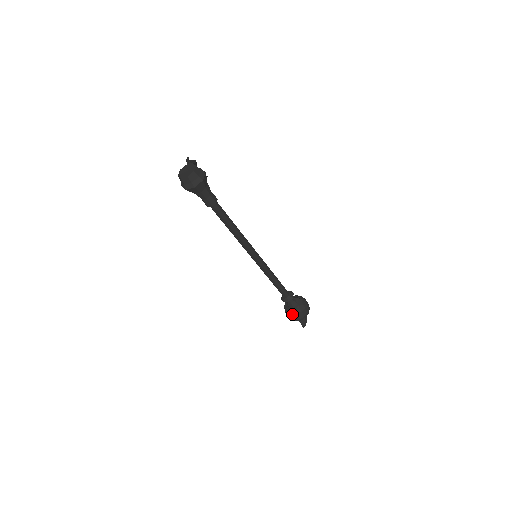
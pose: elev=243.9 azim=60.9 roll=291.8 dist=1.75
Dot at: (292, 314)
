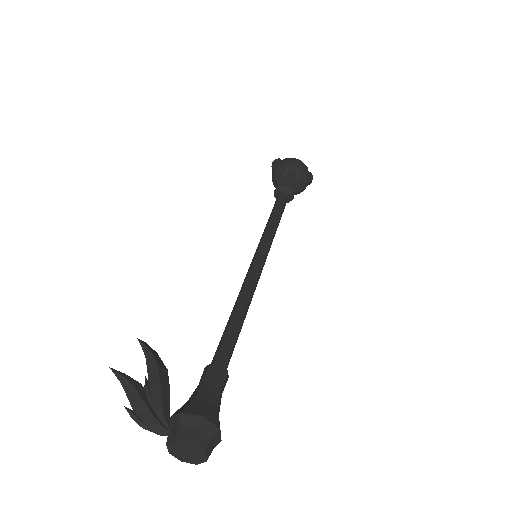
Dot at: (299, 193)
